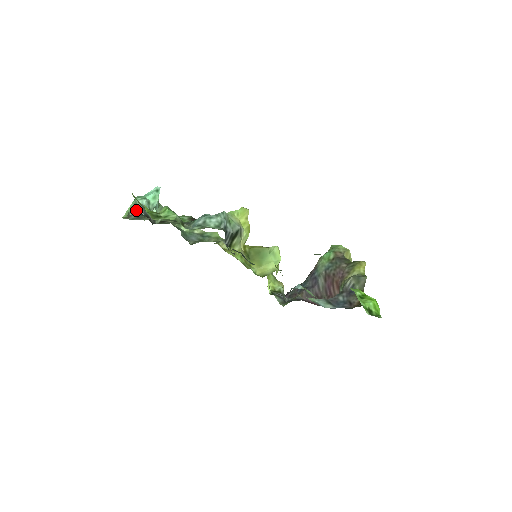
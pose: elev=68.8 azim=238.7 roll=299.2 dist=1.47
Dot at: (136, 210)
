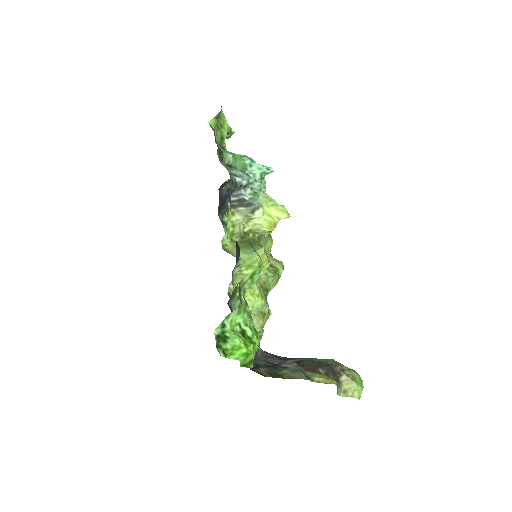
Dot at: occluded
